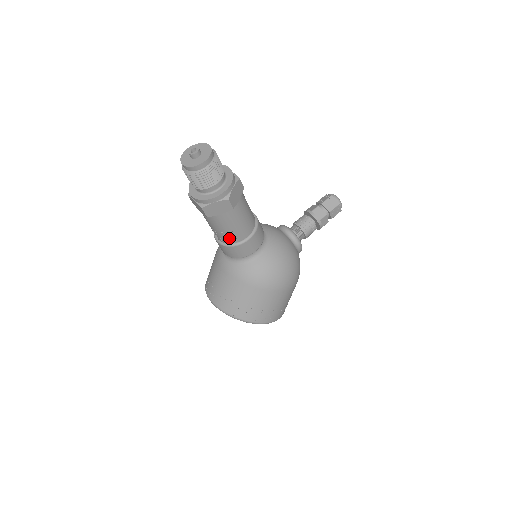
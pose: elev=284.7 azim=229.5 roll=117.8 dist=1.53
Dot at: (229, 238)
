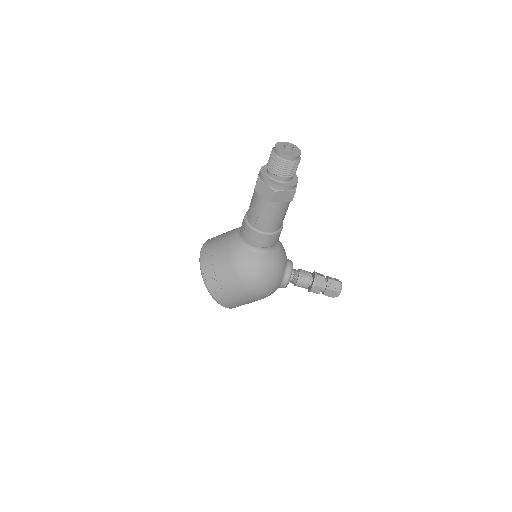
Dot at: (252, 219)
